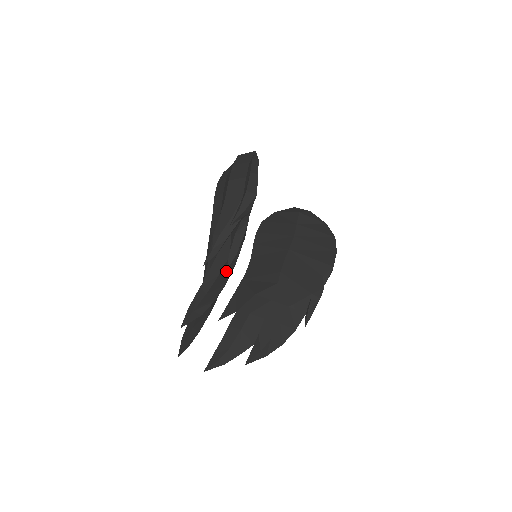
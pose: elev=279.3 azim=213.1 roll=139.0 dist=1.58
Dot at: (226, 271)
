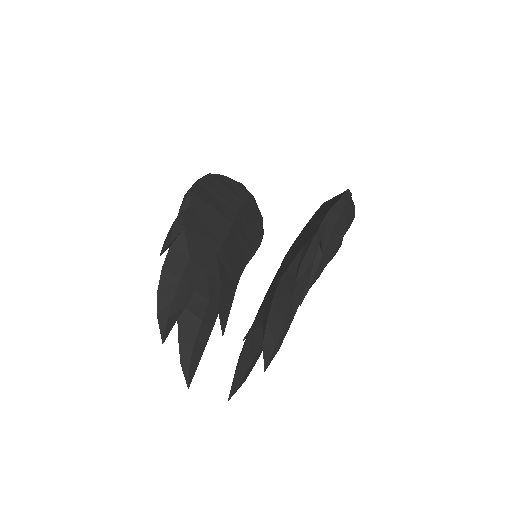
Dot at: (175, 264)
